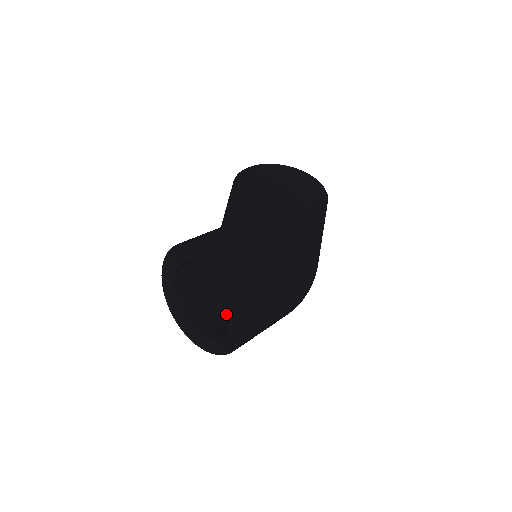
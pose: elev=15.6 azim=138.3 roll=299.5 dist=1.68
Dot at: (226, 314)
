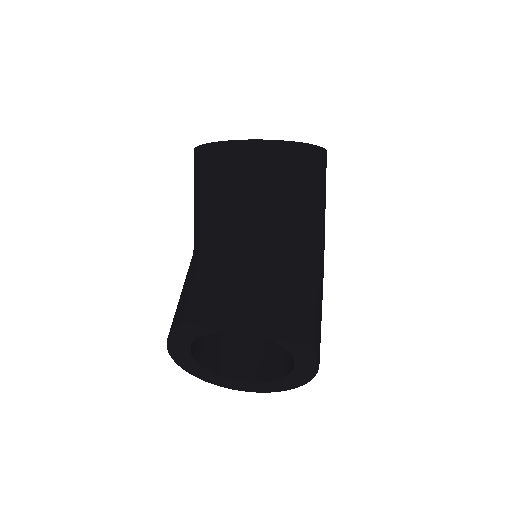
Dot at: (226, 331)
